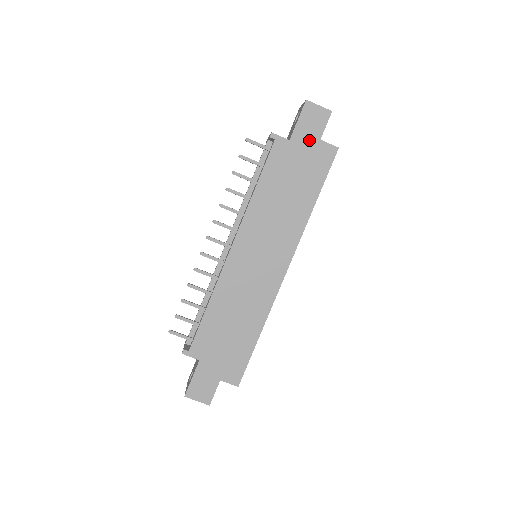
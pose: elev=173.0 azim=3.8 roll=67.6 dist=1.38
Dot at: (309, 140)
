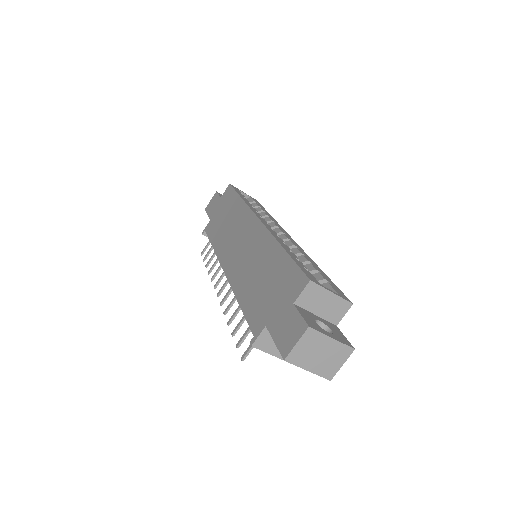
Dot at: (217, 206)
